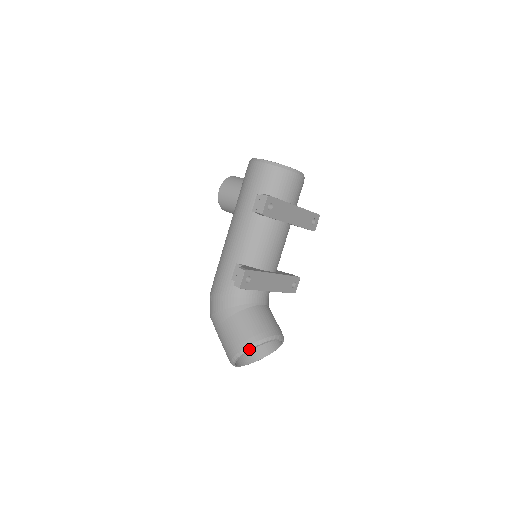
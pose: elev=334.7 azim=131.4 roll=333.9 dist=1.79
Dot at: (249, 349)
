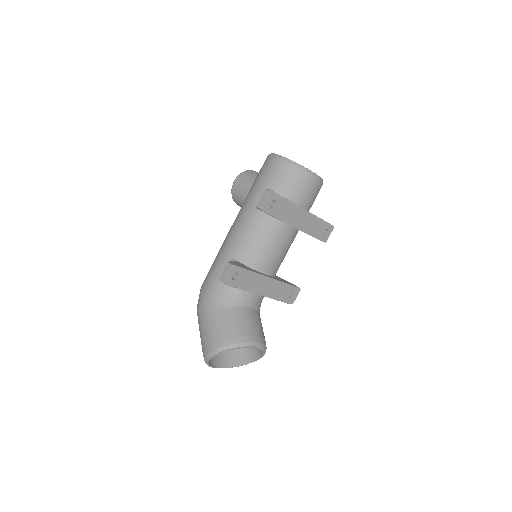
Dot at: (223, 350)
